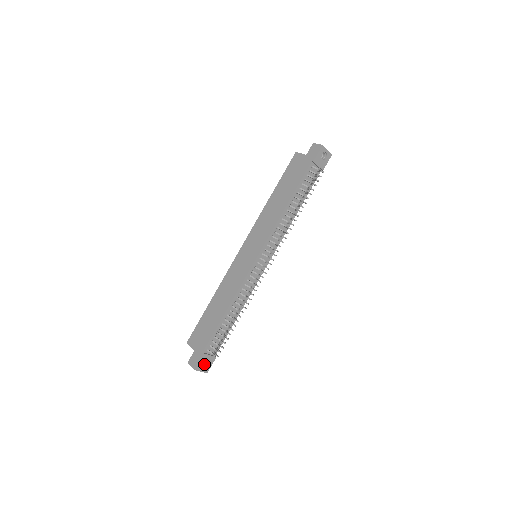
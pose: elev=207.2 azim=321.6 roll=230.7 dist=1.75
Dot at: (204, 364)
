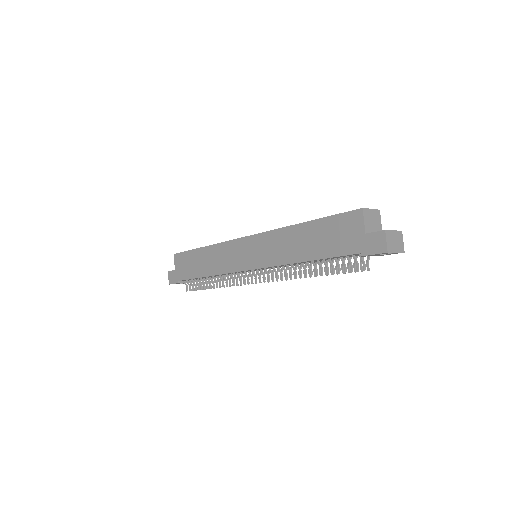
Dot at: occluded
